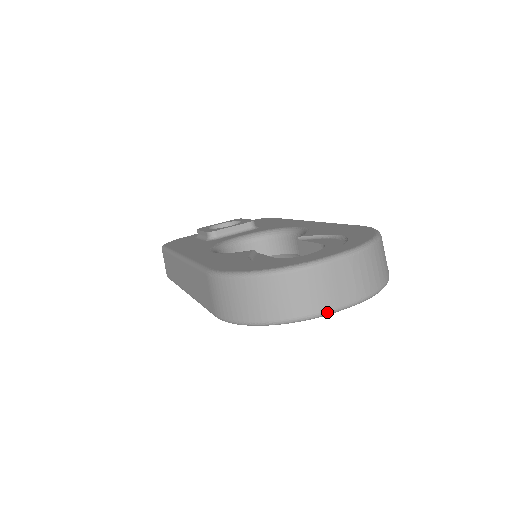
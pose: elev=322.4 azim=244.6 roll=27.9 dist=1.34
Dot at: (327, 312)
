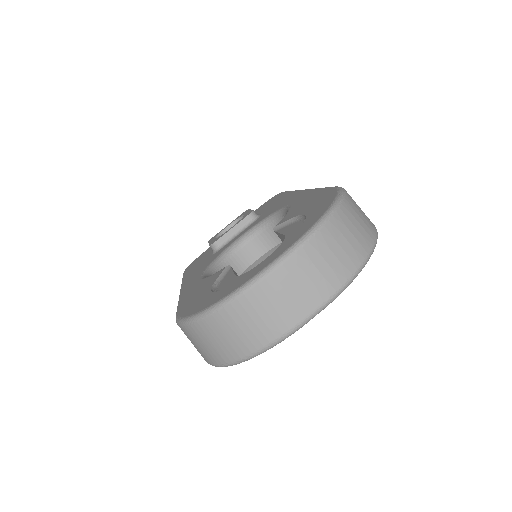
Dot at: (292, 330)
